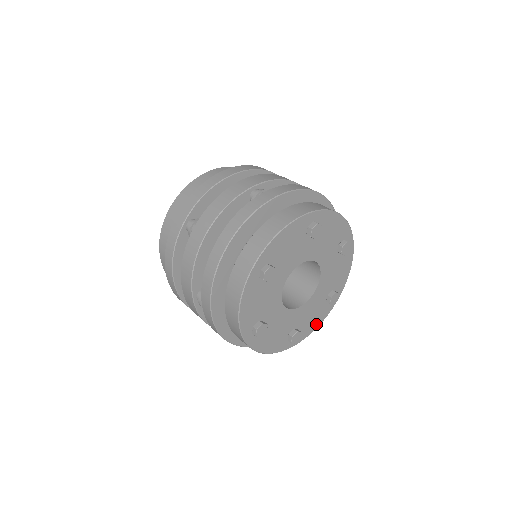
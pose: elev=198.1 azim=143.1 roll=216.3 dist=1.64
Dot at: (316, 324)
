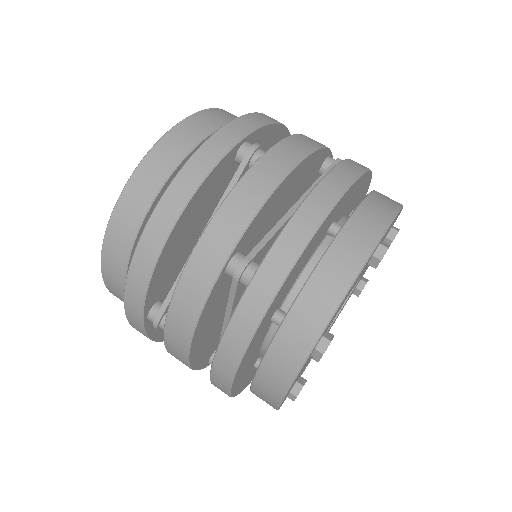
Dot at: occluded
